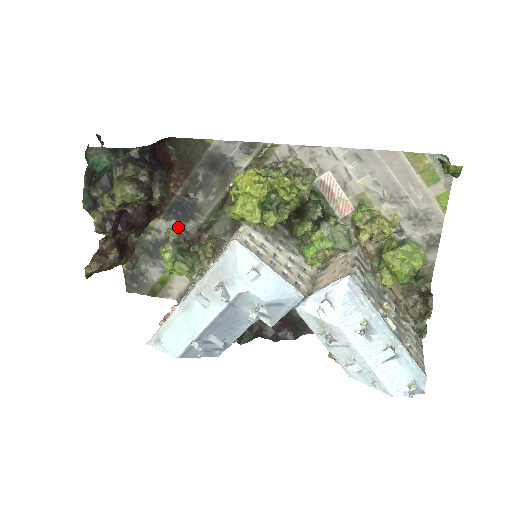
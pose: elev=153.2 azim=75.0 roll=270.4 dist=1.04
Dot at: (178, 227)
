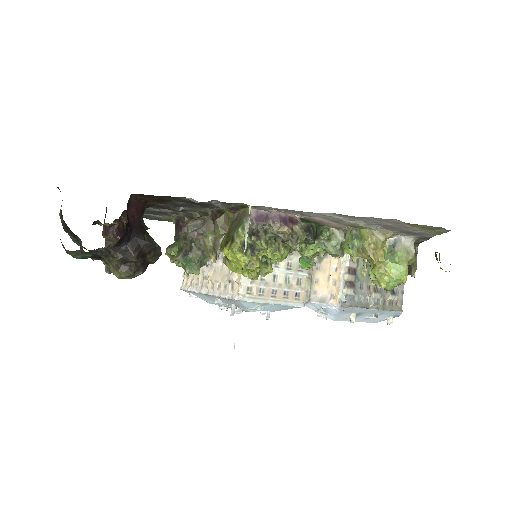
Dot at: (170, 211)
